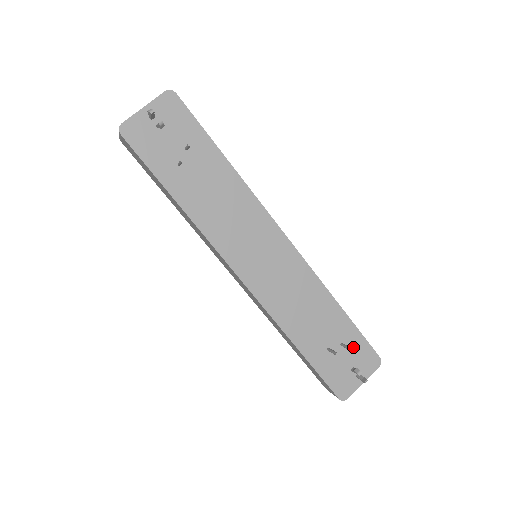
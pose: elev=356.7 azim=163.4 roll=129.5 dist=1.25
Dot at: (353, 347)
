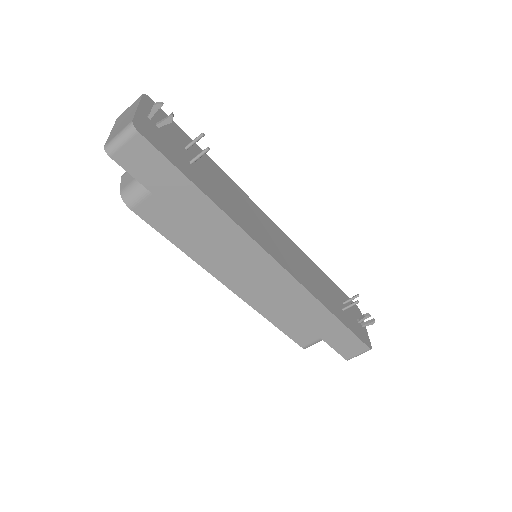
Dot at: (347, 304)
